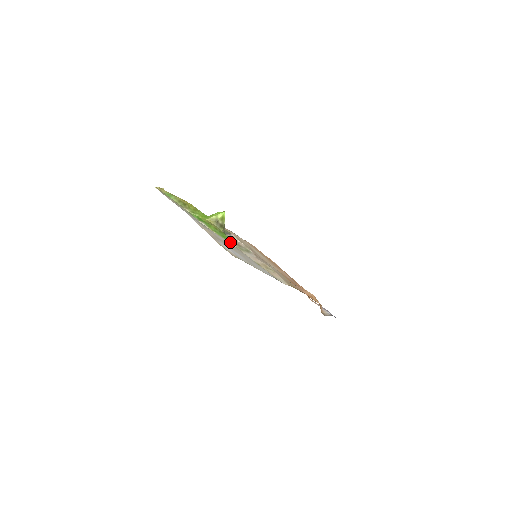
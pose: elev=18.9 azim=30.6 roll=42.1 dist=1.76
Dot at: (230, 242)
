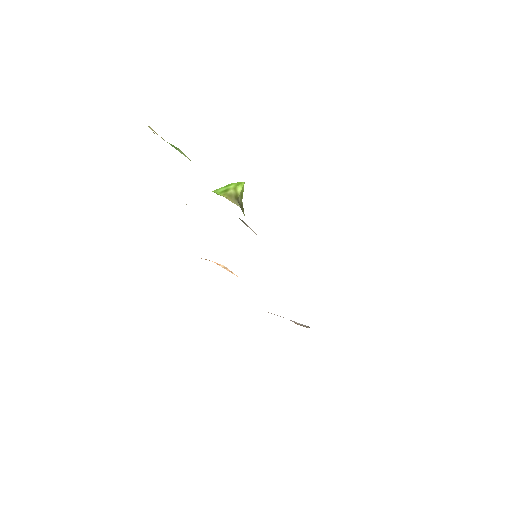
Dot at: occluded
